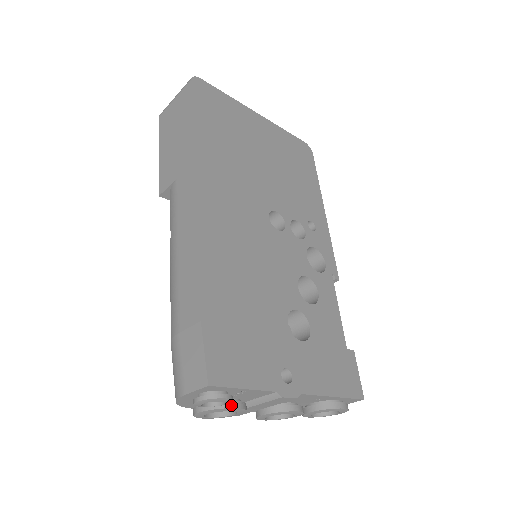
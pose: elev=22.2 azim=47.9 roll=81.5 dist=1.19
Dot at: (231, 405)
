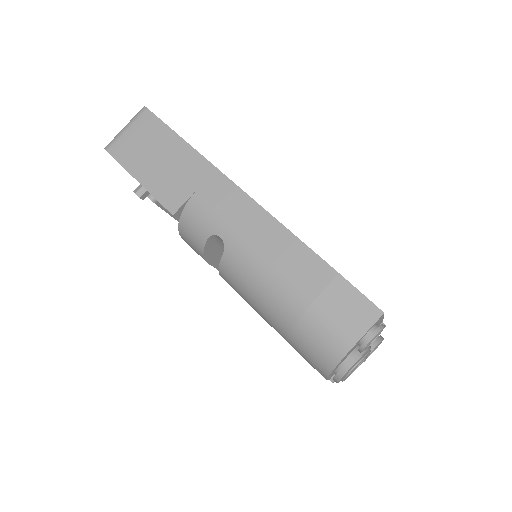
Dot at: occluded
